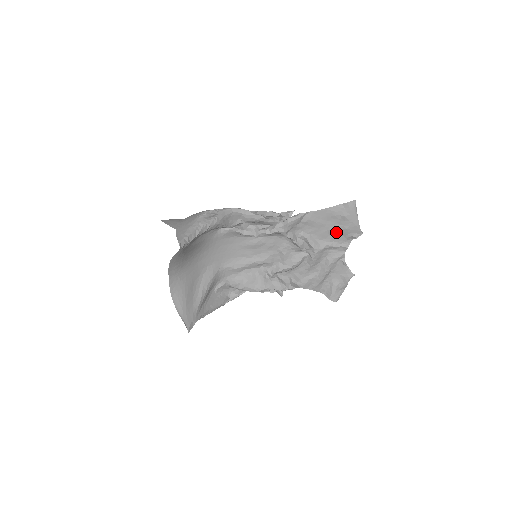
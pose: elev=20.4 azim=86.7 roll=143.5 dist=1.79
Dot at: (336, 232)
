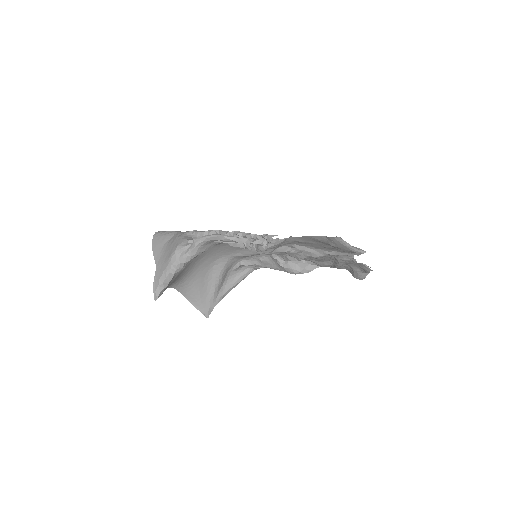
Dot at: (332, 248)
